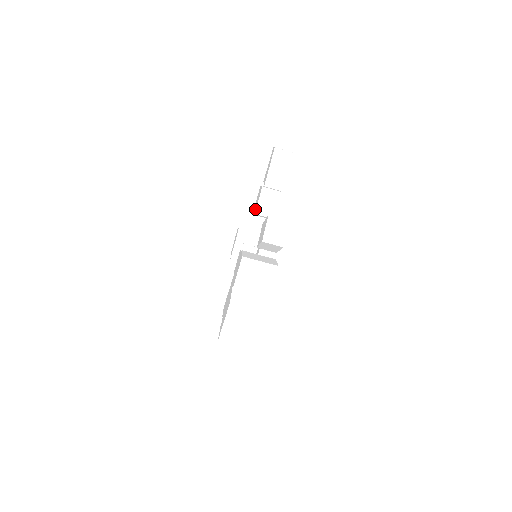
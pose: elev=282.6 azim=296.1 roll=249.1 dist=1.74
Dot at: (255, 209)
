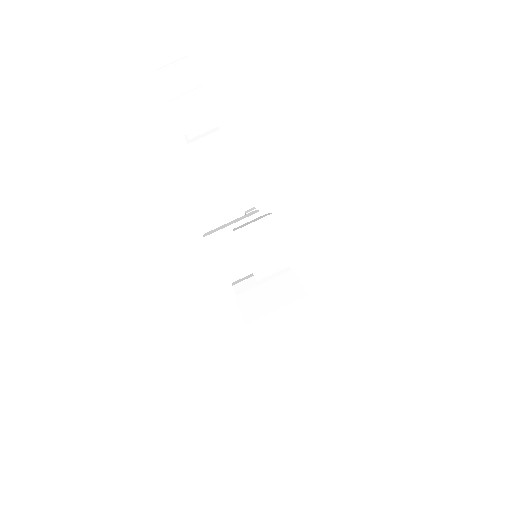
Dot at: occluded
